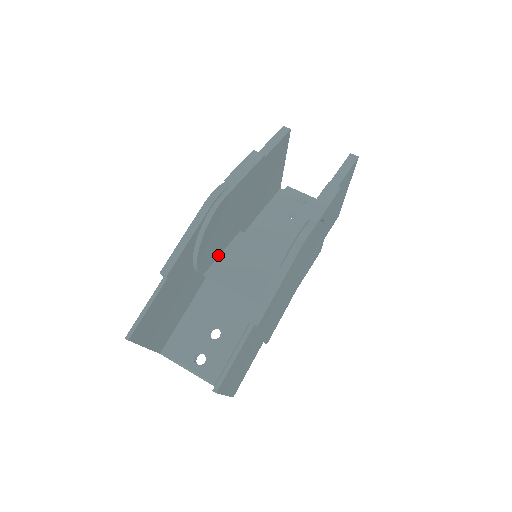
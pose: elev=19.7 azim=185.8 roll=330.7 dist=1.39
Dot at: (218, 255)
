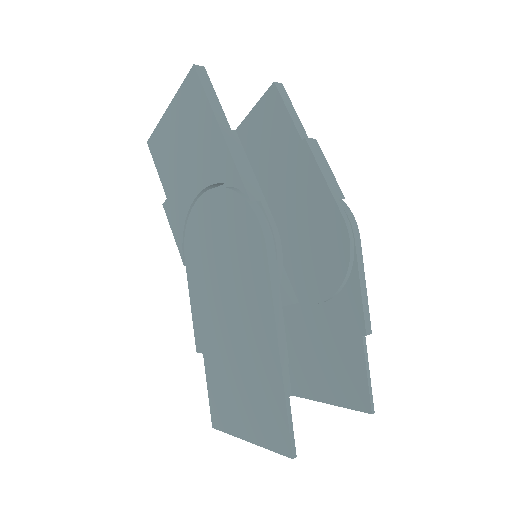
Dot at: occluded
